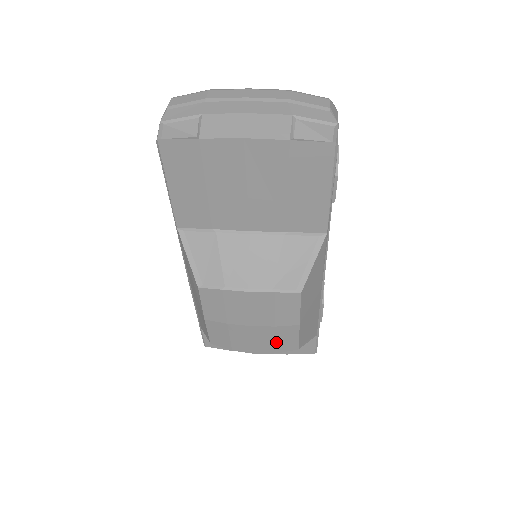
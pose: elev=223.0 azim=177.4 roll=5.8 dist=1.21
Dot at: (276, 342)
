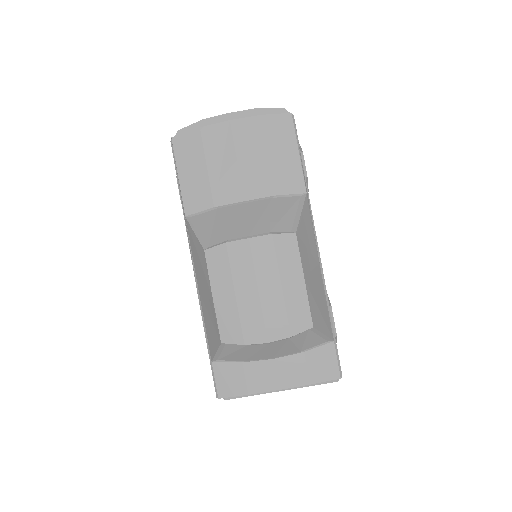
Dot at: (287, 314)
